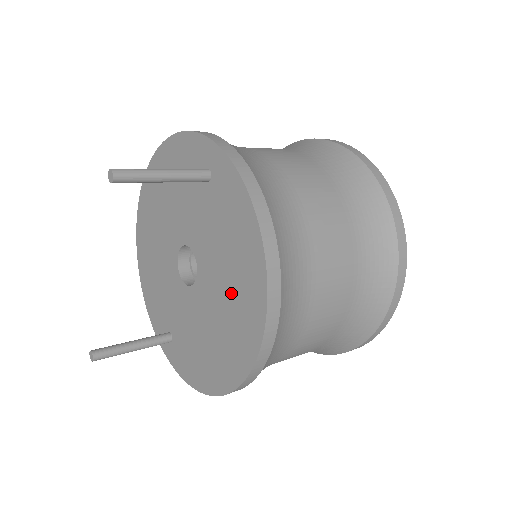
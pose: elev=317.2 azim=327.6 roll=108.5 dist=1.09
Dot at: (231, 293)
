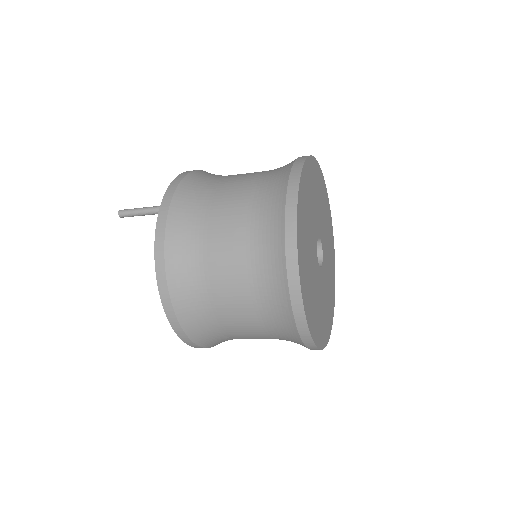
Dot at: occluded
